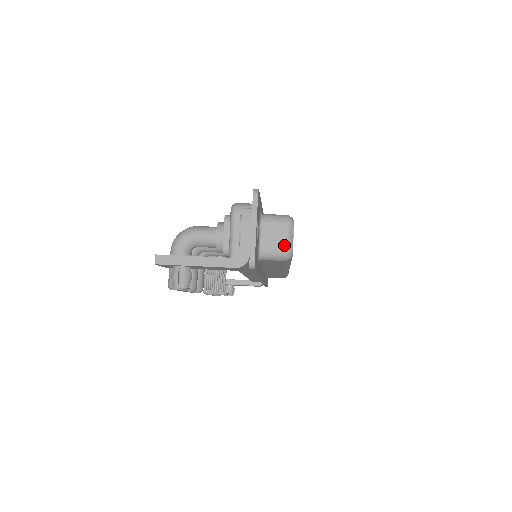
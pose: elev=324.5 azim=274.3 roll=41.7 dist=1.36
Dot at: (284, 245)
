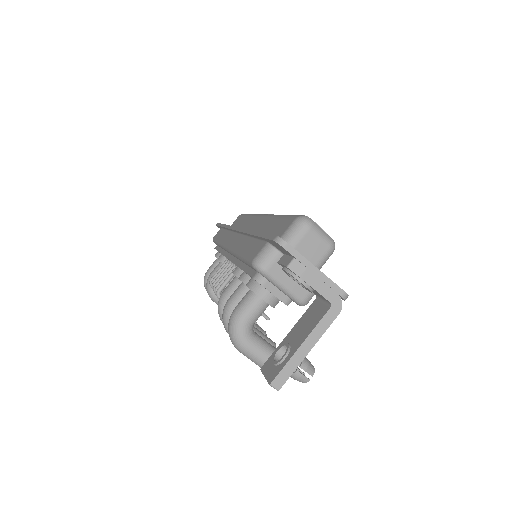
Dot at: (324, 244)
